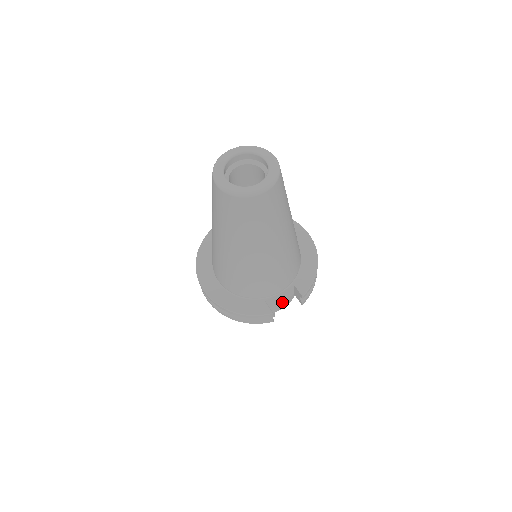
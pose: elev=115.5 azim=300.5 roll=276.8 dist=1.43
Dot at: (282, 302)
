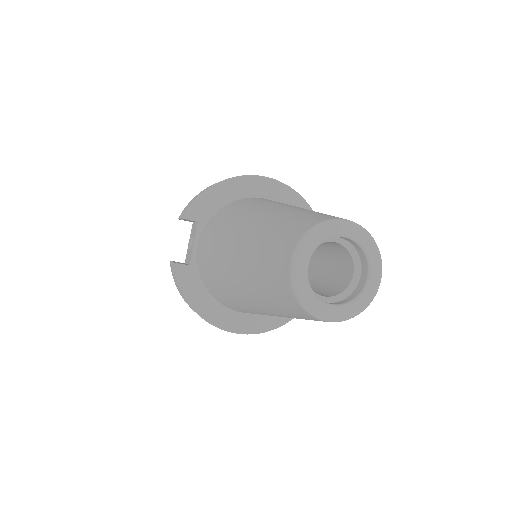
Dot at: occluded
